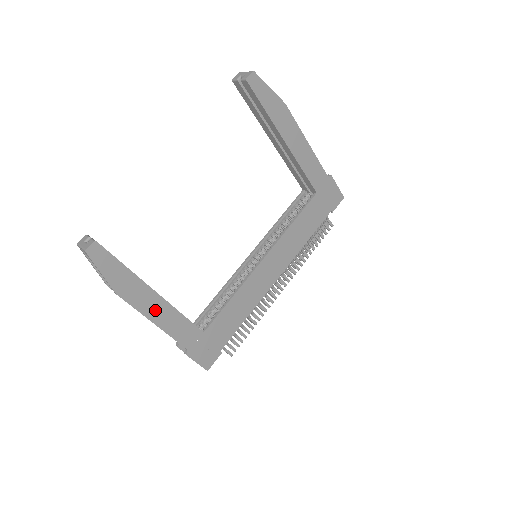
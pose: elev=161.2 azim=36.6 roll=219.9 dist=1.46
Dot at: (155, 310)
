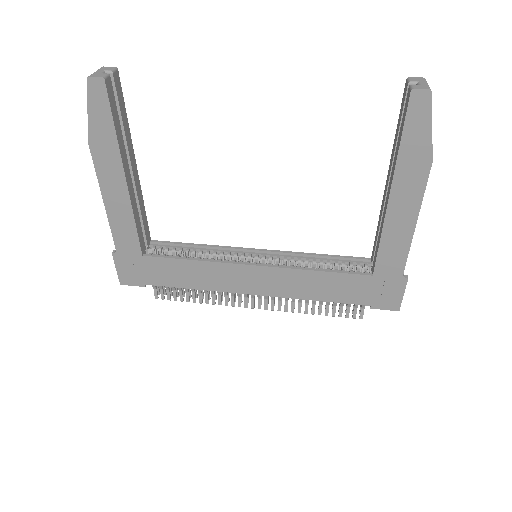
Dot at: (113, 192)
